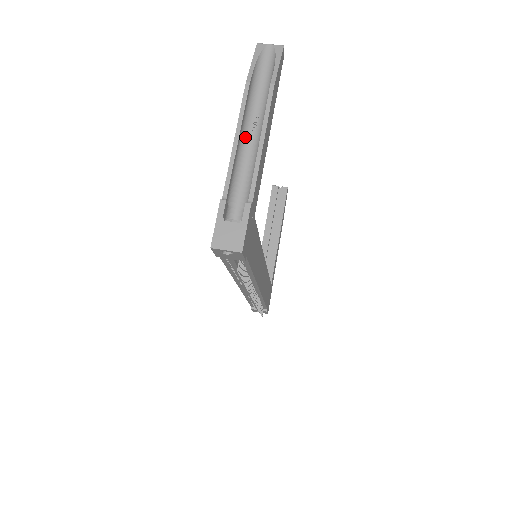
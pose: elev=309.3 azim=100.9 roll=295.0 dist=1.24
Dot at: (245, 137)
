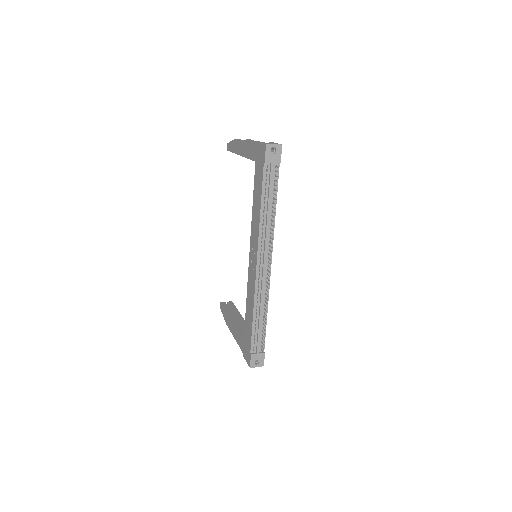
Dot at: occluded
